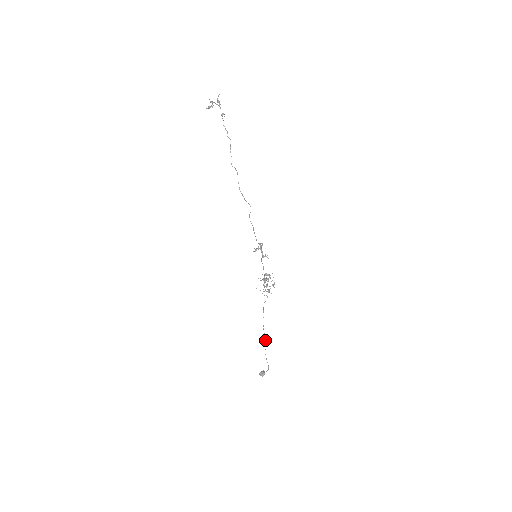
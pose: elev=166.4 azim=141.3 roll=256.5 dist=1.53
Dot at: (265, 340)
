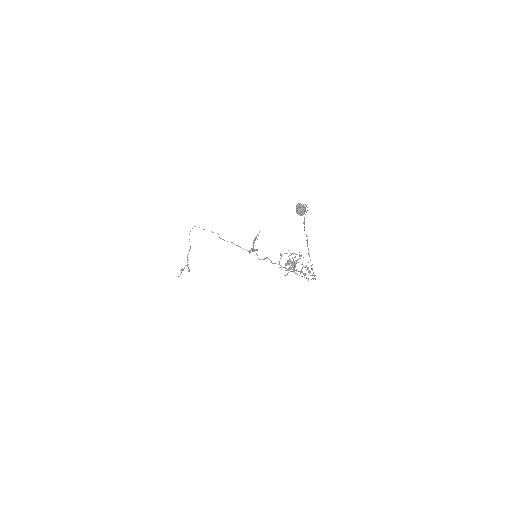
Dot at: (306, 240)
